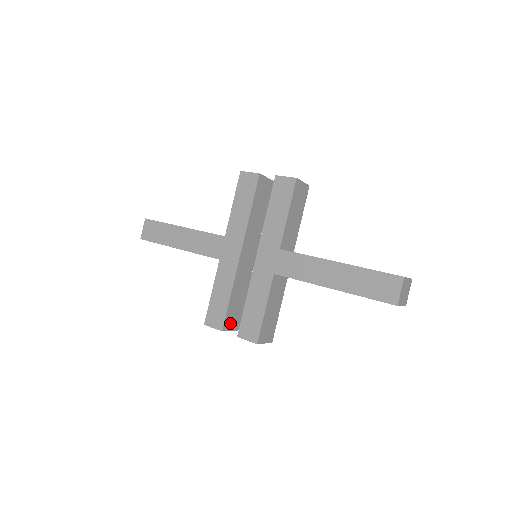
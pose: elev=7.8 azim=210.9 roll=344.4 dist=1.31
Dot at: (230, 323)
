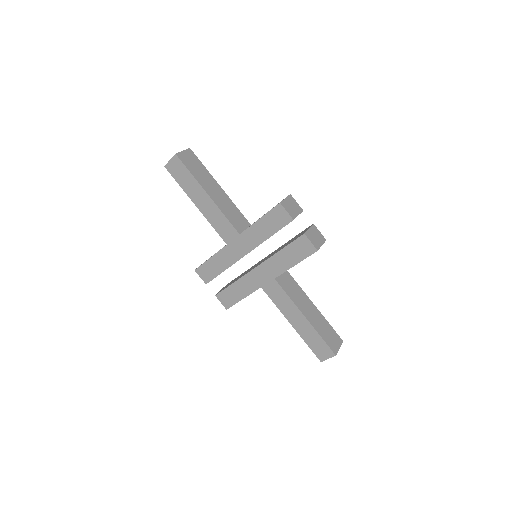
Dot at: occluded
